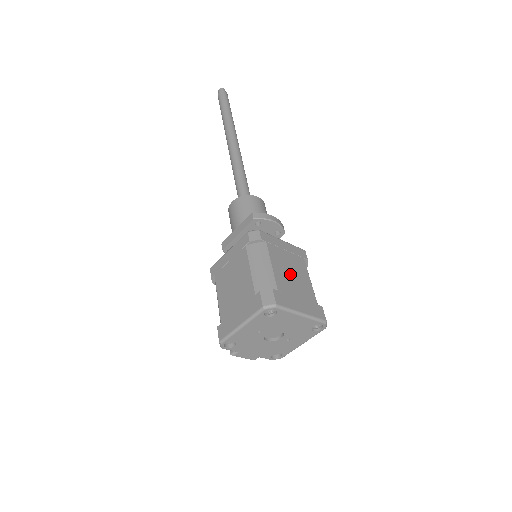
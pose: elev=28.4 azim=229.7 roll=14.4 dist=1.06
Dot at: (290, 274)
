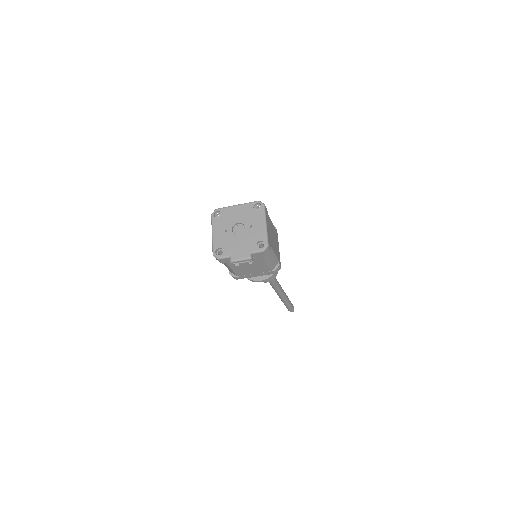
Dot at: occluded
